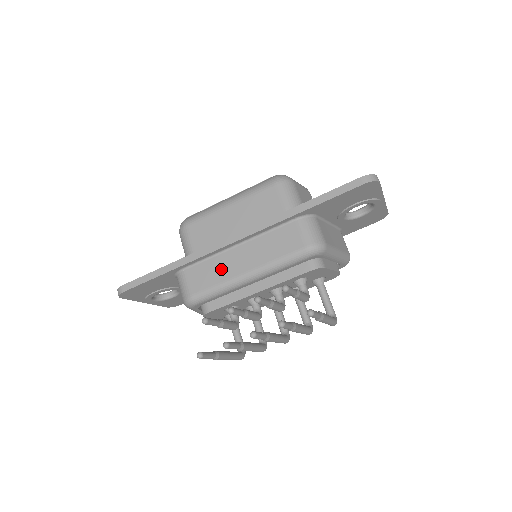
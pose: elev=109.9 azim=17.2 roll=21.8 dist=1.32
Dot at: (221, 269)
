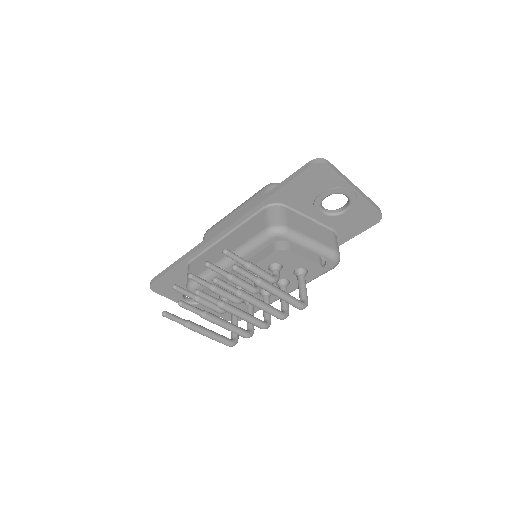
Dot at: (211, 257)
